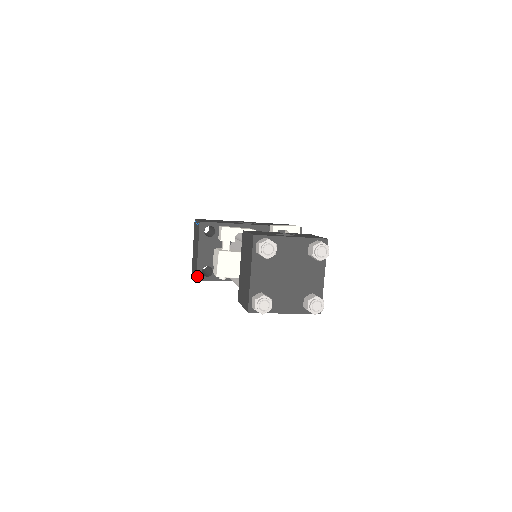
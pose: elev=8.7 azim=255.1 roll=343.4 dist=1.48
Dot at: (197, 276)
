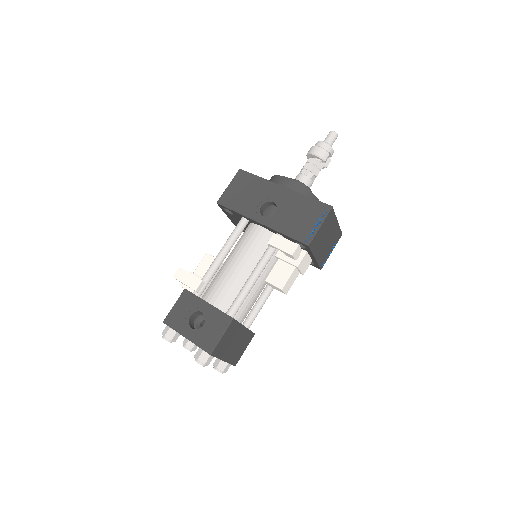
Dot at: occluded
